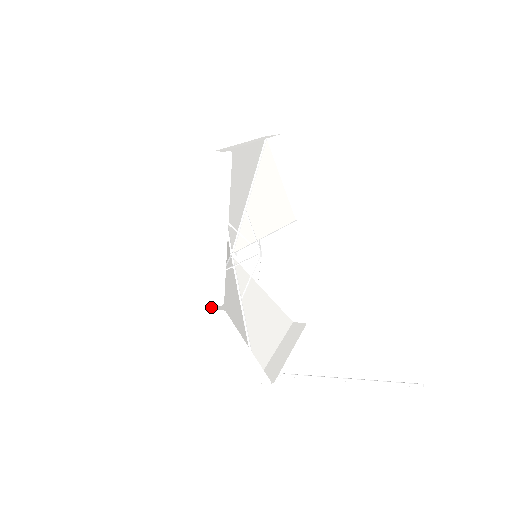
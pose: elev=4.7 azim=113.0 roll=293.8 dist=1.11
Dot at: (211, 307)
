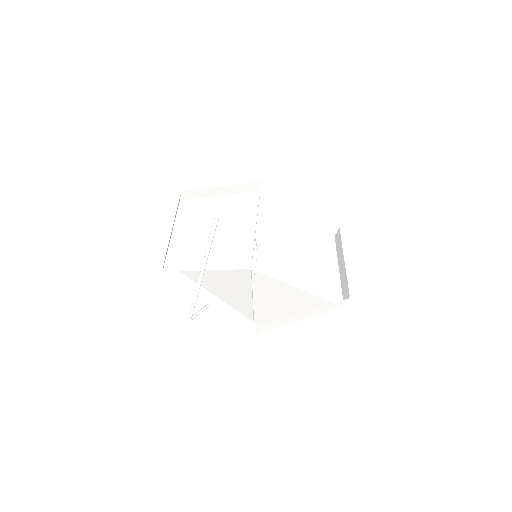
Dot at: (186, 213)
